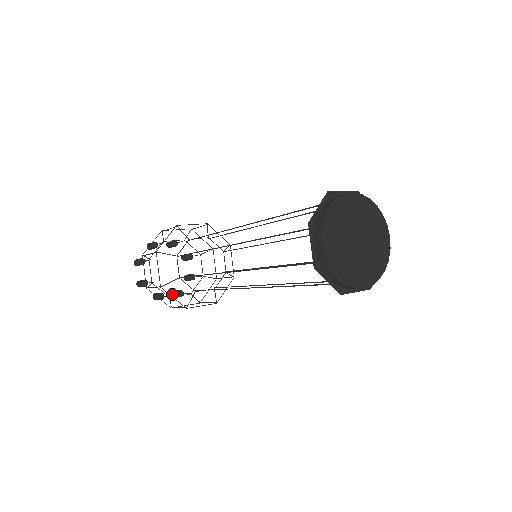
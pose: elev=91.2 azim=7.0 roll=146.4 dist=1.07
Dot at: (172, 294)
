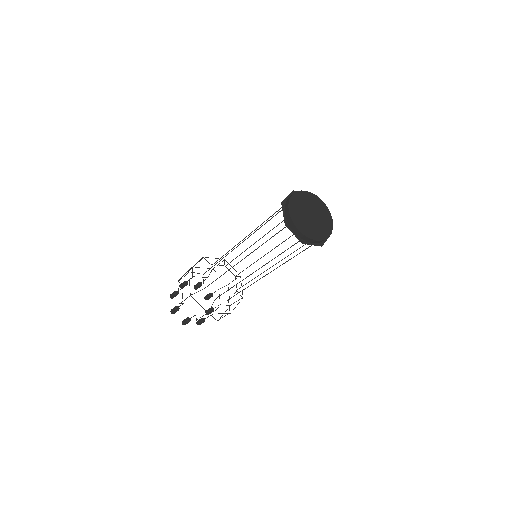
Dot at: (206, 314)
